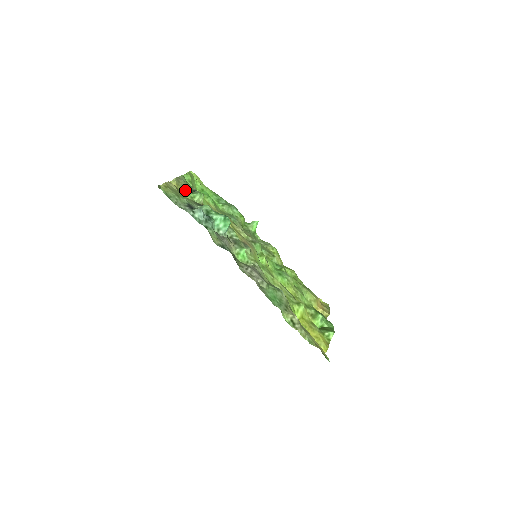
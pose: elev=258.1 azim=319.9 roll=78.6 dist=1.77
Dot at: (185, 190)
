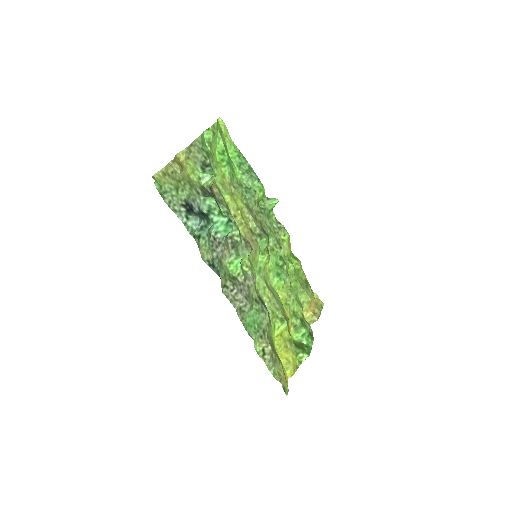
Dot at: (194, 166)
